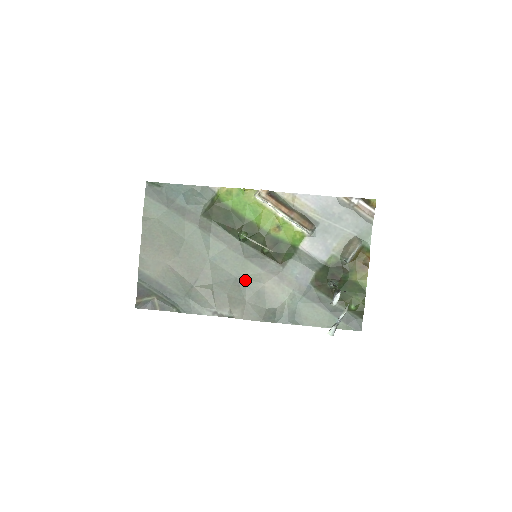
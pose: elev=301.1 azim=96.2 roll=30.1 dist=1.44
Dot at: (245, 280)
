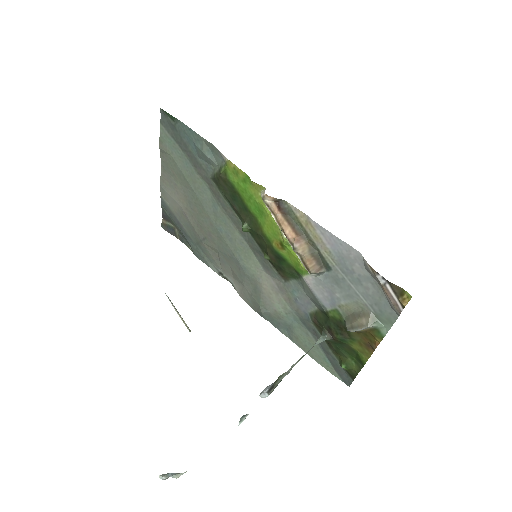
Dot at: (245, 268)
